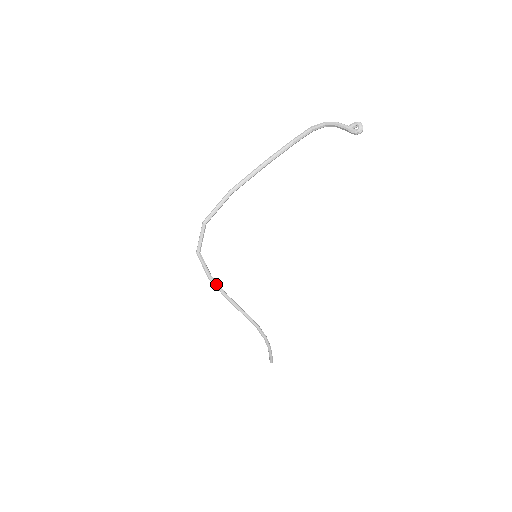
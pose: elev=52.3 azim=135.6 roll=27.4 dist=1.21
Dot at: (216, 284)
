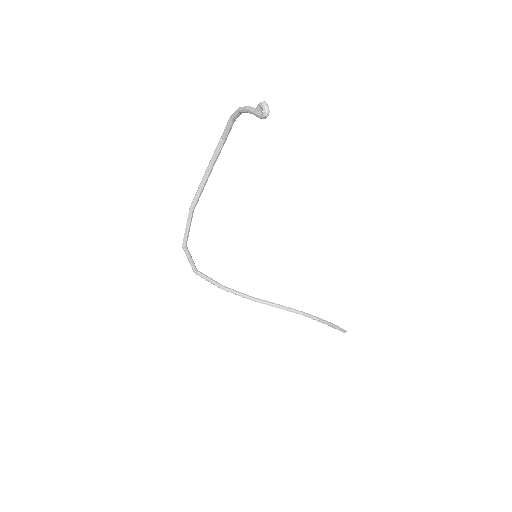
Dot at: (232, 292)
